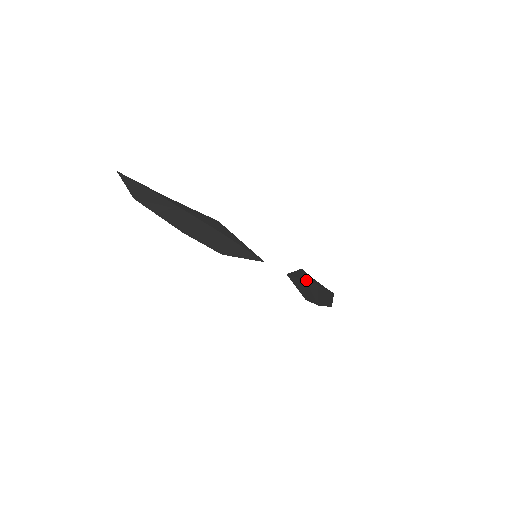
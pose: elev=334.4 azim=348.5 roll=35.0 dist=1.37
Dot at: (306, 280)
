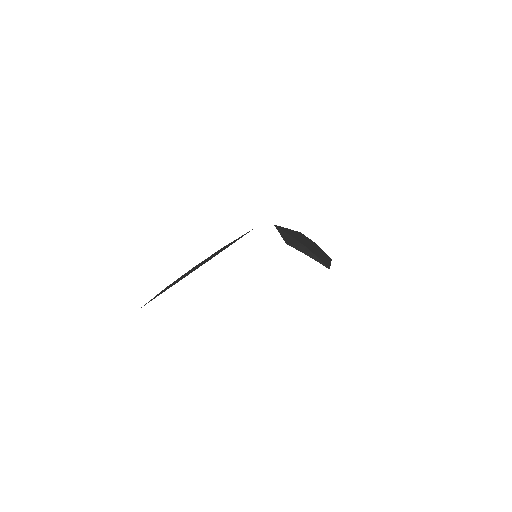
Dot at: (293, 237)
